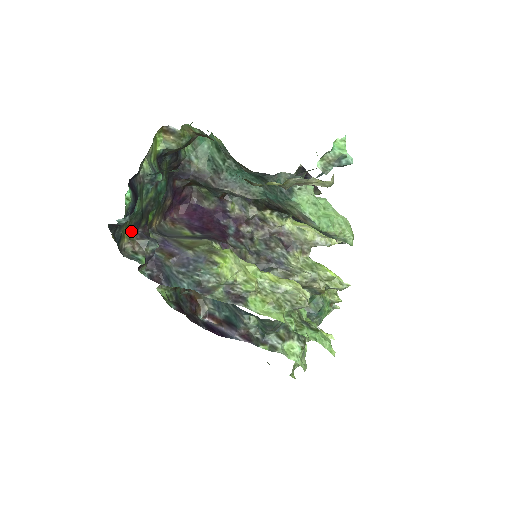
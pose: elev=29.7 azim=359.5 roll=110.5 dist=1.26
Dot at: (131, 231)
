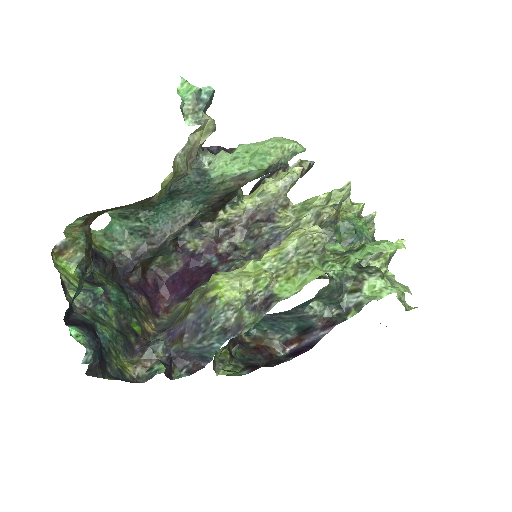
Dot at: (128, 357)
